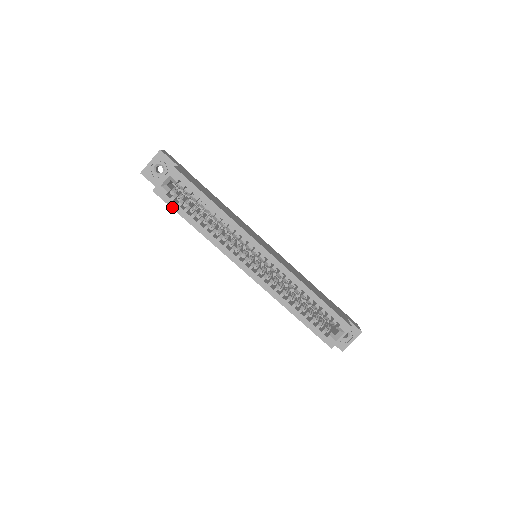
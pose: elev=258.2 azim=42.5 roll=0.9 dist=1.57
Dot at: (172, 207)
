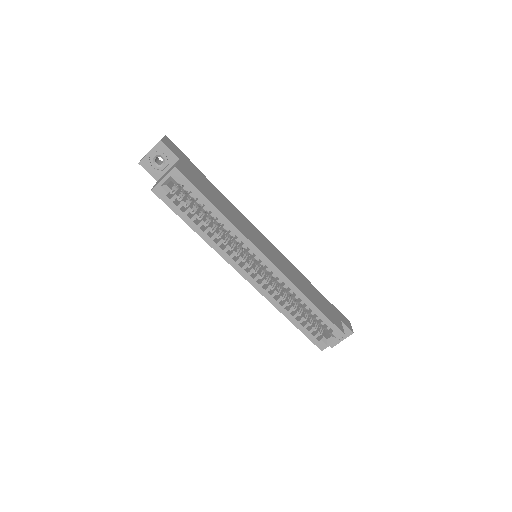
Dot at: (171, 208)
